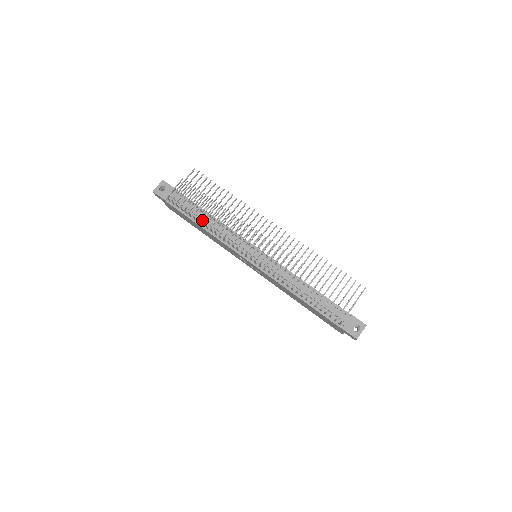
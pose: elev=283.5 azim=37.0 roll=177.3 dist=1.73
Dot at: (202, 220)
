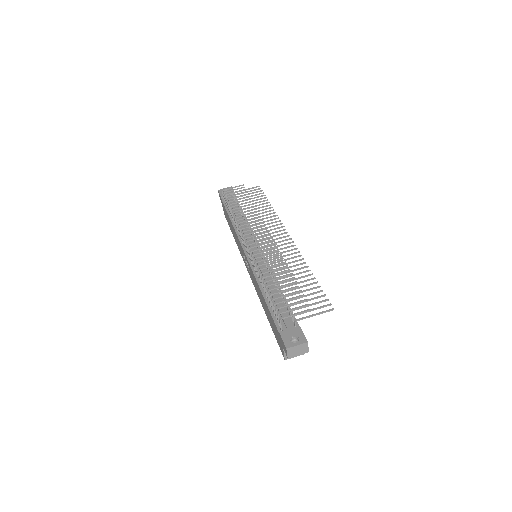
Dot at: (232, 209)
